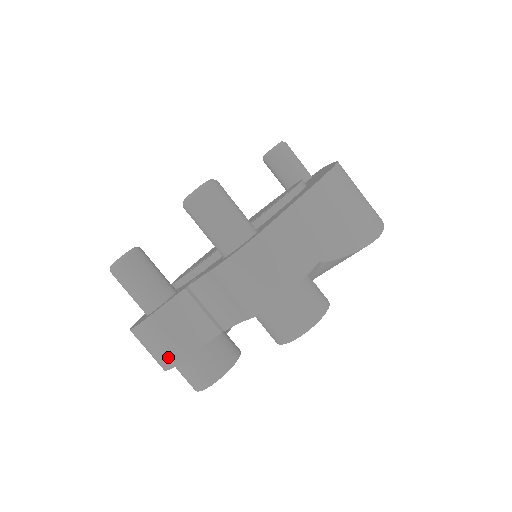
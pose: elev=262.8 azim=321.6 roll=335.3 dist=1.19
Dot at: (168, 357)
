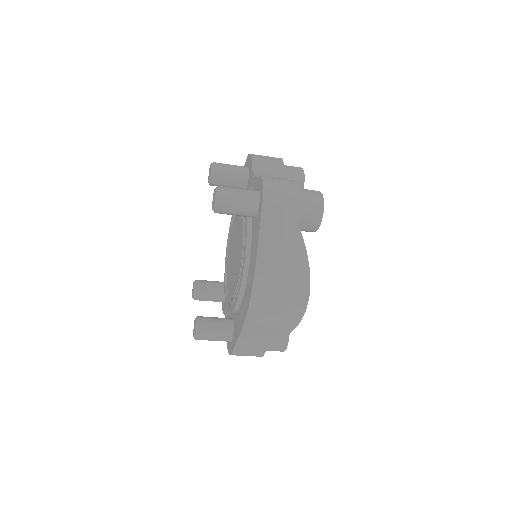
Dot at: occluded
